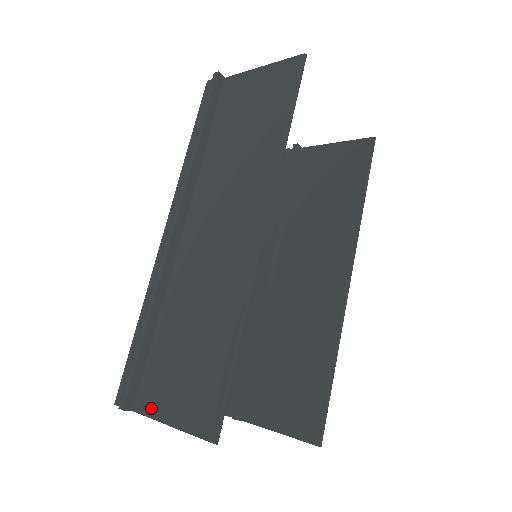
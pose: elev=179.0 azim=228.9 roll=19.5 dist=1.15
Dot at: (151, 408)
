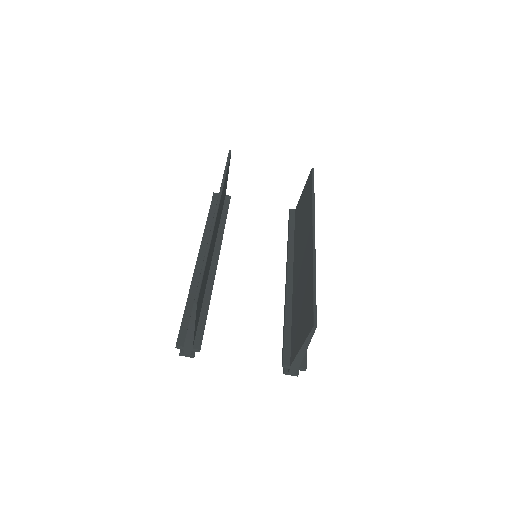
Dot at: occluded
